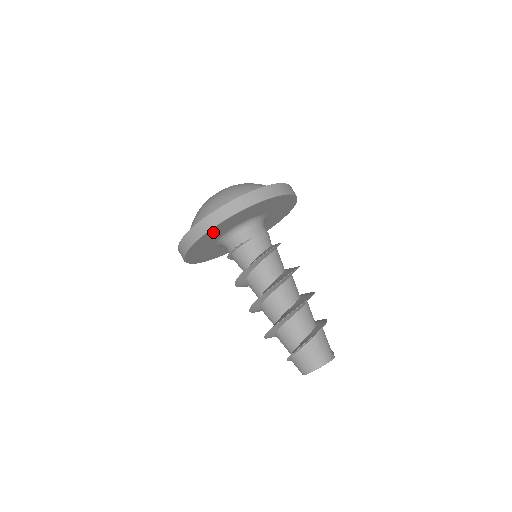
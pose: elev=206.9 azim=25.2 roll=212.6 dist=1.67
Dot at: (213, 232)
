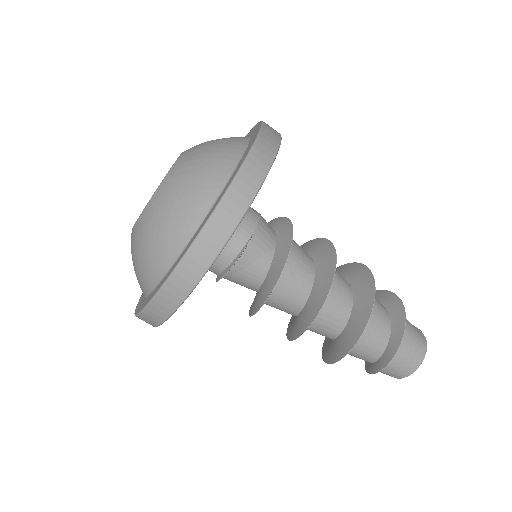
Dot at: occluded
